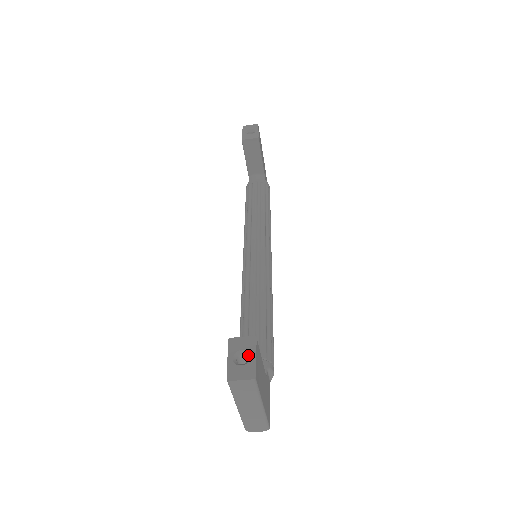
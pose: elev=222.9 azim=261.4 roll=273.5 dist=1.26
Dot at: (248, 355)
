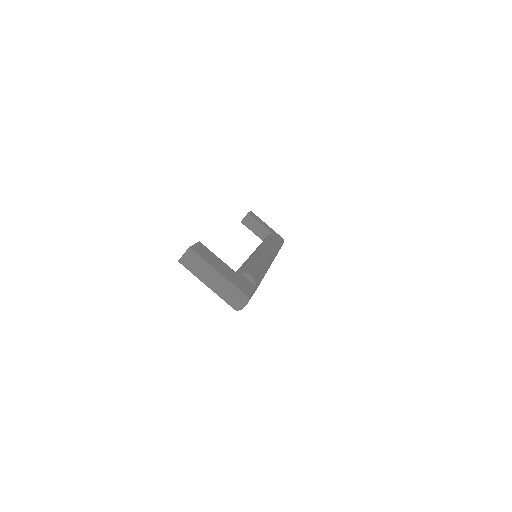
Dot at: occluded
